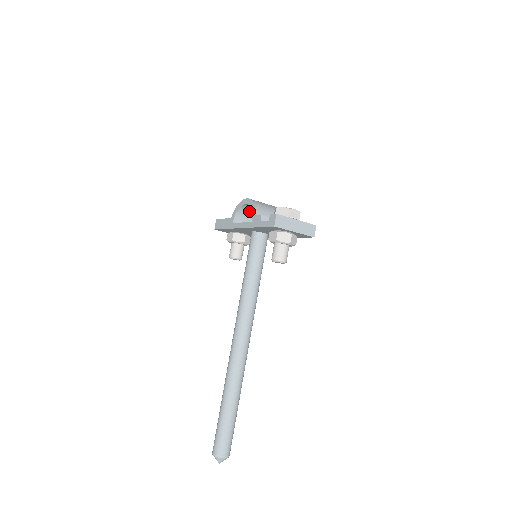
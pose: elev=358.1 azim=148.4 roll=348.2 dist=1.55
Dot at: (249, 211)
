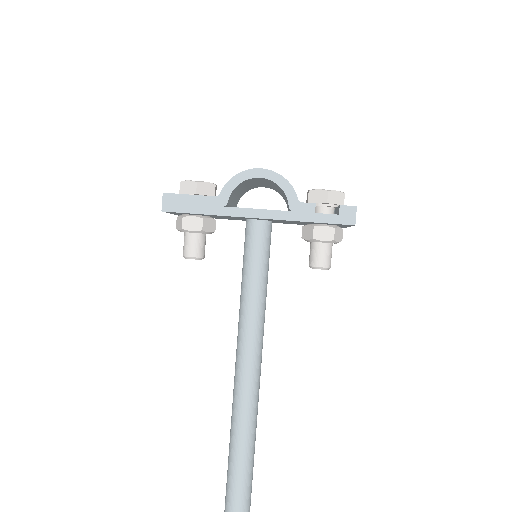
Dot at: (243, 185)
